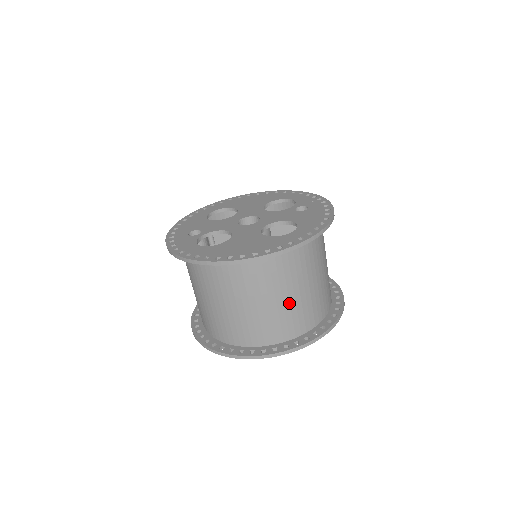
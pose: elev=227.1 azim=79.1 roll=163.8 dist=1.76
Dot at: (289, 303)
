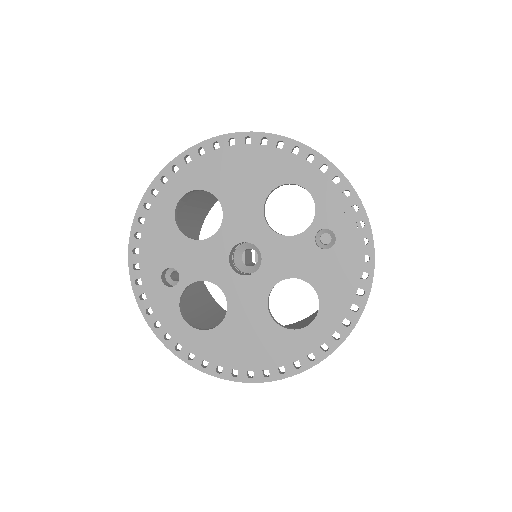
Dot at: occluded
